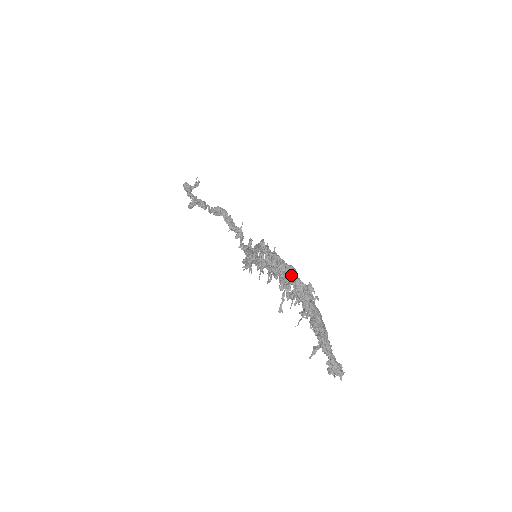
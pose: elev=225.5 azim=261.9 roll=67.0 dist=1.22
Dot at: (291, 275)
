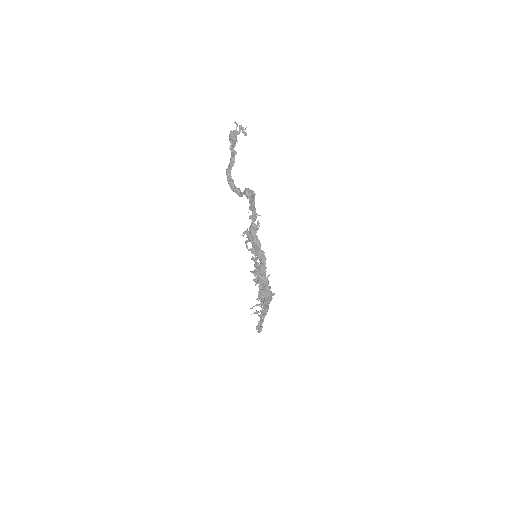
Dot at: (268, 299)
